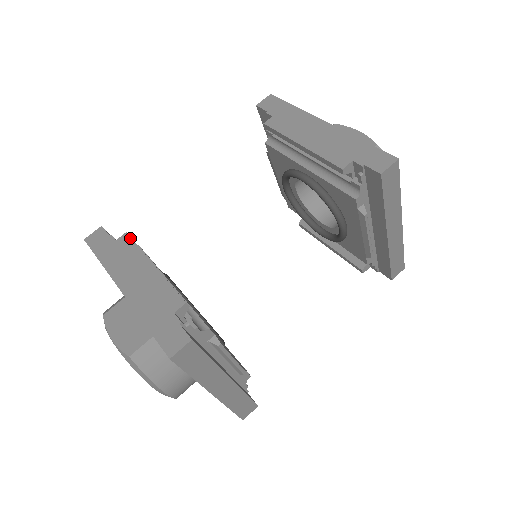
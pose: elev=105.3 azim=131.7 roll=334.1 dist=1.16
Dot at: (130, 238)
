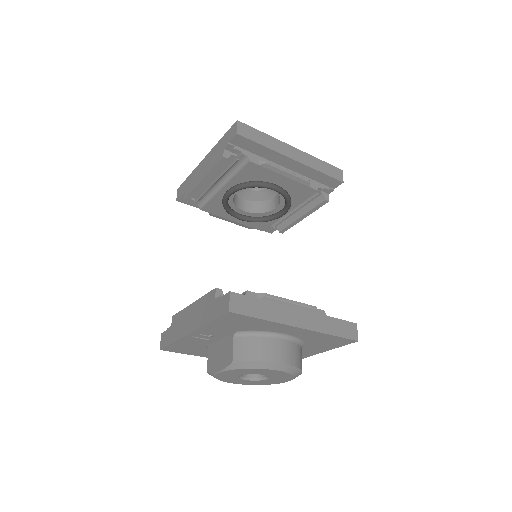
Dot at: (175, 315)
